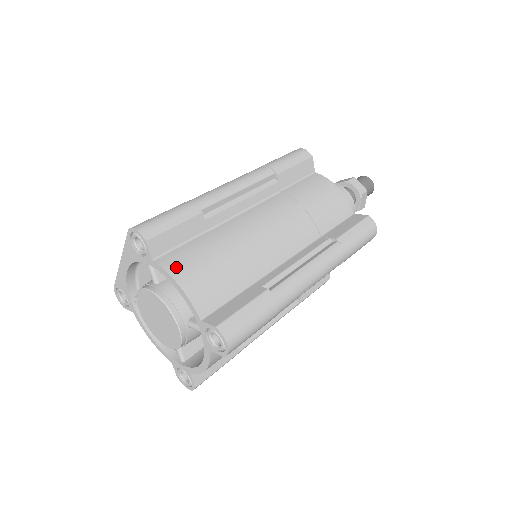
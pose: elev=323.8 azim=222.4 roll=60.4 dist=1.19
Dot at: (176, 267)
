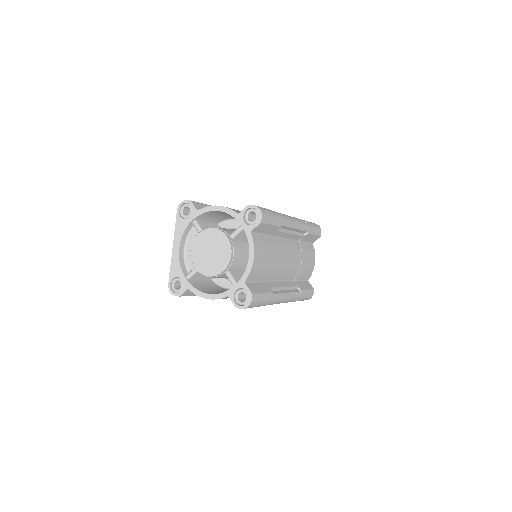
Dot at: occluded
